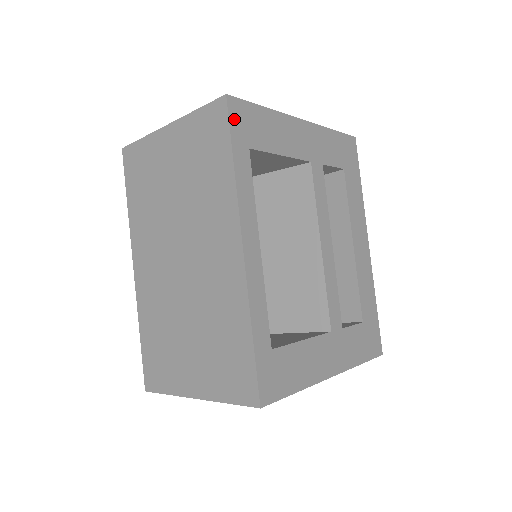
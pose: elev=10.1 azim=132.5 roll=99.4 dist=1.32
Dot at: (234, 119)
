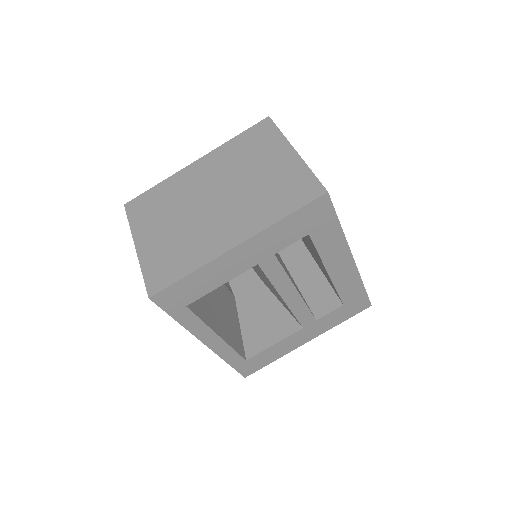
Dot at: (164, 304)
